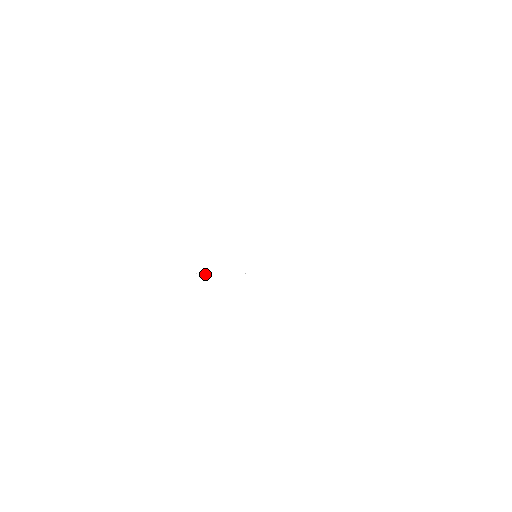
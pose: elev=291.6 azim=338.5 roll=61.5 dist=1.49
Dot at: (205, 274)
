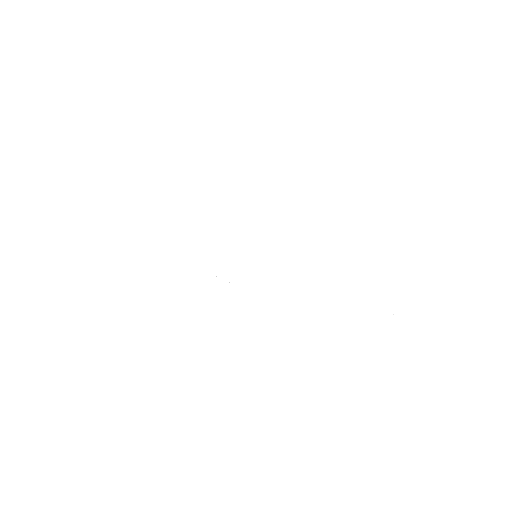
Dot at: occluded
